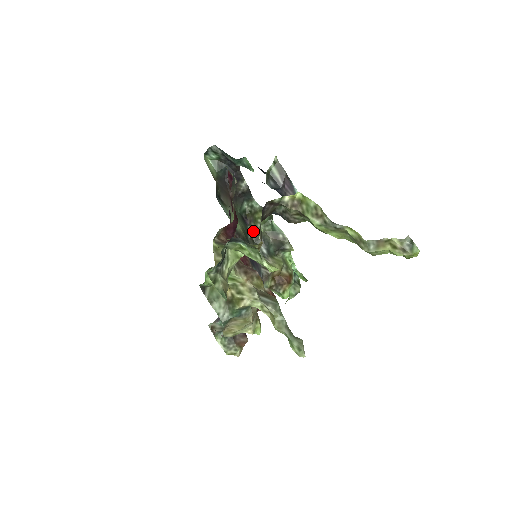
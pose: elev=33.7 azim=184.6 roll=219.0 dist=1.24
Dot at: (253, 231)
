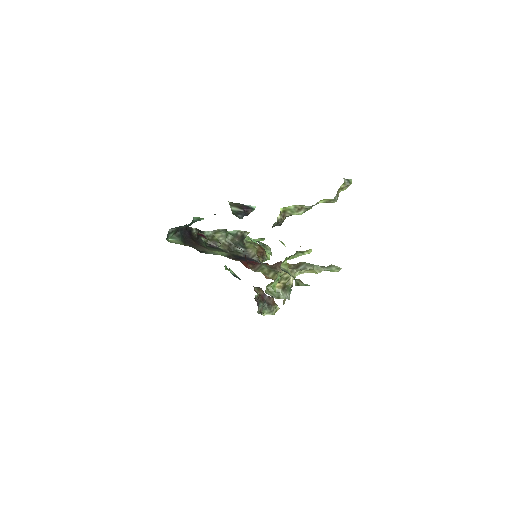
Dot at: (225, 247)
